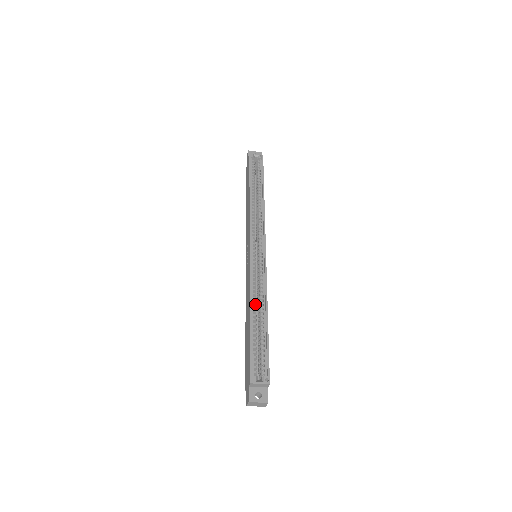
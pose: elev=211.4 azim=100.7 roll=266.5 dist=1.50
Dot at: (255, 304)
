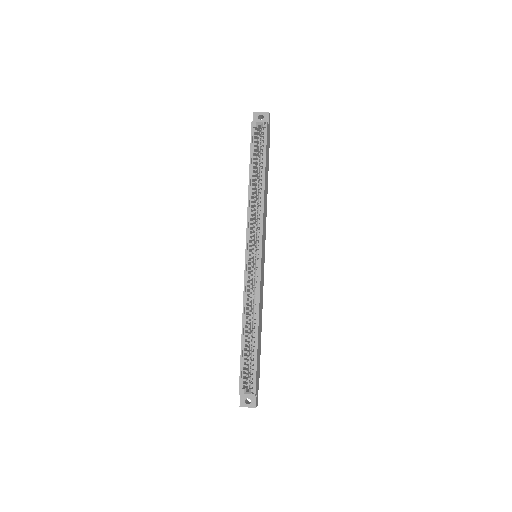
Dot at: occluded
